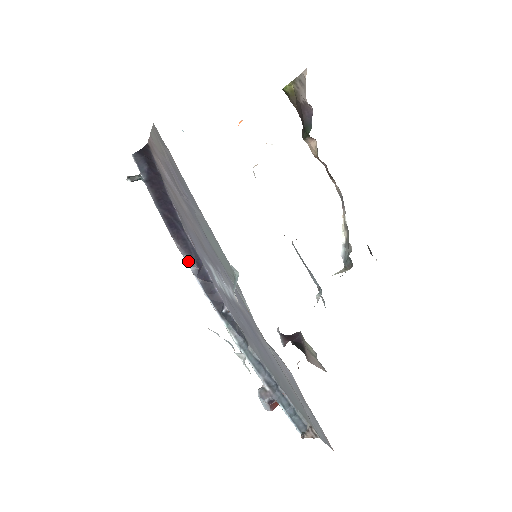
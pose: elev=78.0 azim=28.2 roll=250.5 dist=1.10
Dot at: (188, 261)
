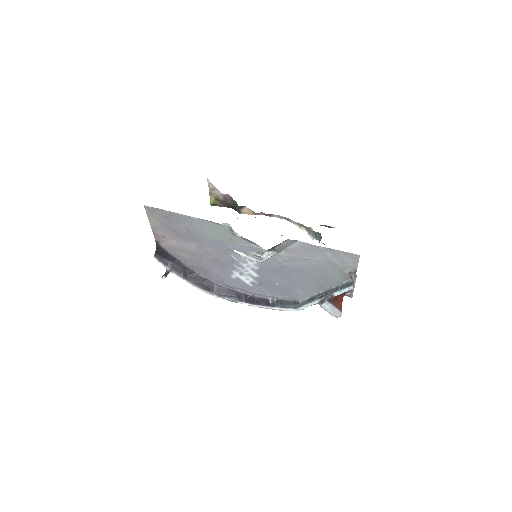
Dot at: (229, 298)
